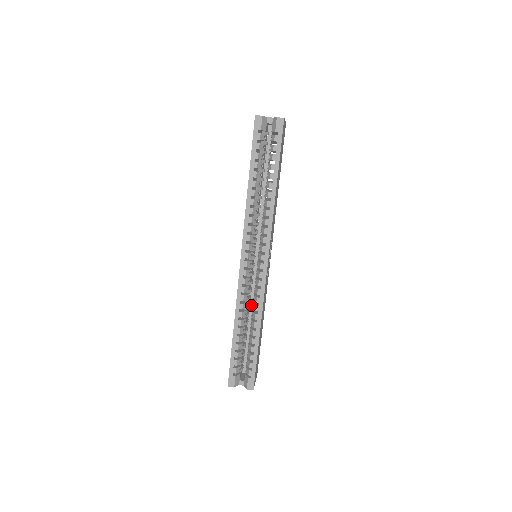
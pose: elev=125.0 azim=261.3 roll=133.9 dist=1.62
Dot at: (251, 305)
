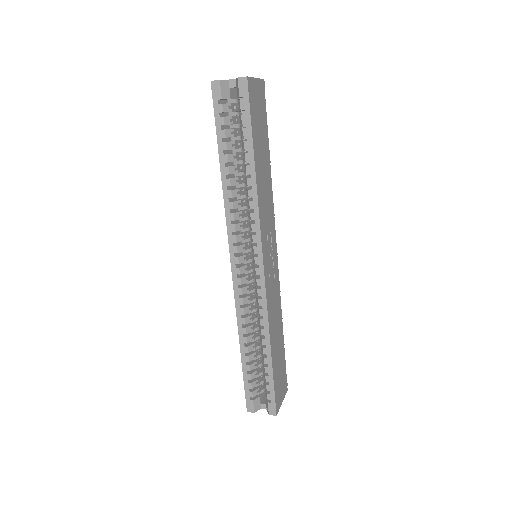
Dot at: occluded
